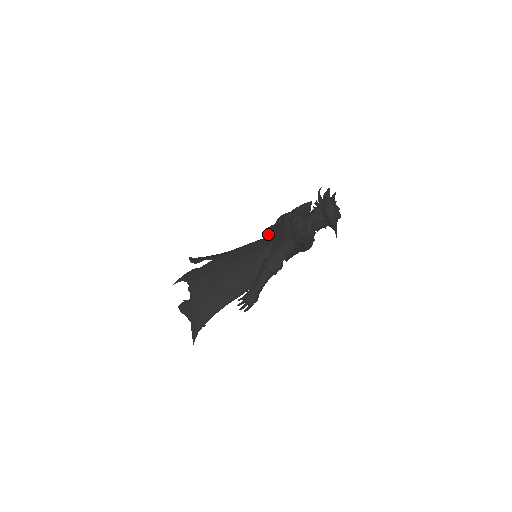
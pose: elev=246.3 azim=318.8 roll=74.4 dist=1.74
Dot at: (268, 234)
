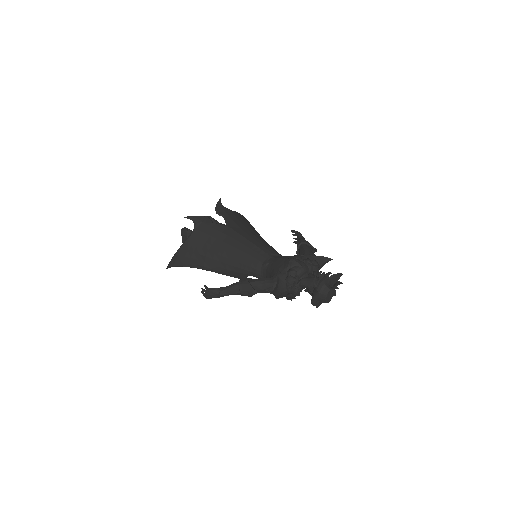
Dot at: (294, 234)
